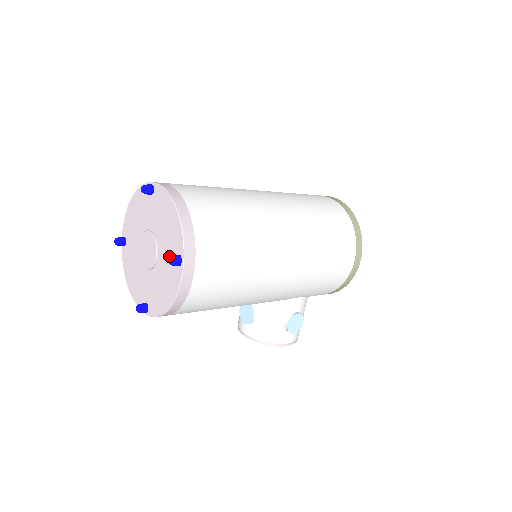
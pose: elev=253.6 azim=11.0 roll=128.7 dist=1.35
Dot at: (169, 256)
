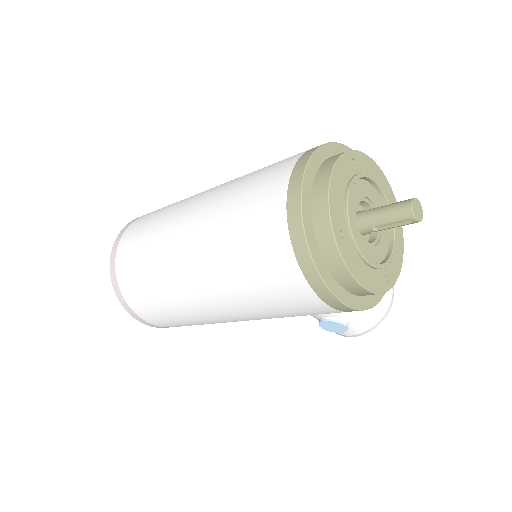
Dot at: occluded
